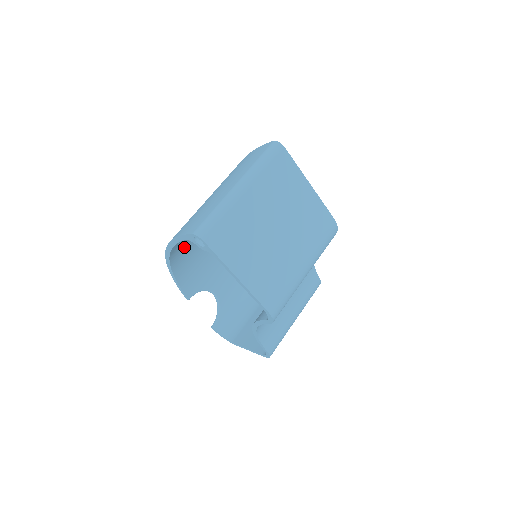
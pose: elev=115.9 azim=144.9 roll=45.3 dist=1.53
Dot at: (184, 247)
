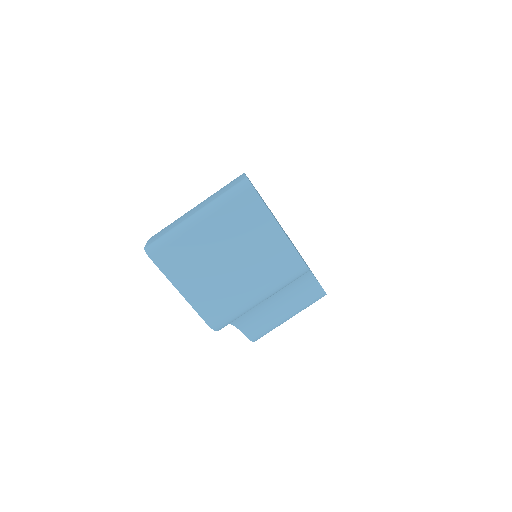
Dot at: occluded
